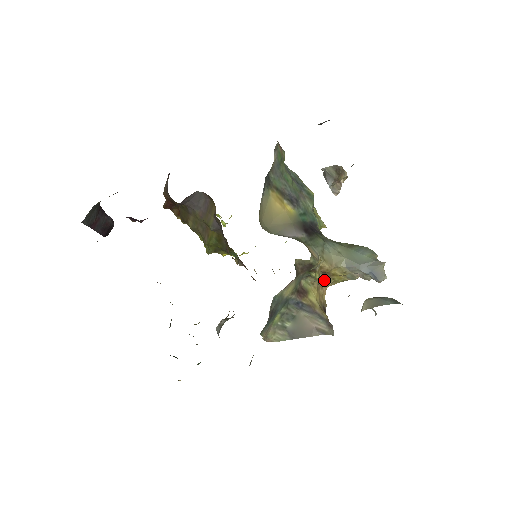
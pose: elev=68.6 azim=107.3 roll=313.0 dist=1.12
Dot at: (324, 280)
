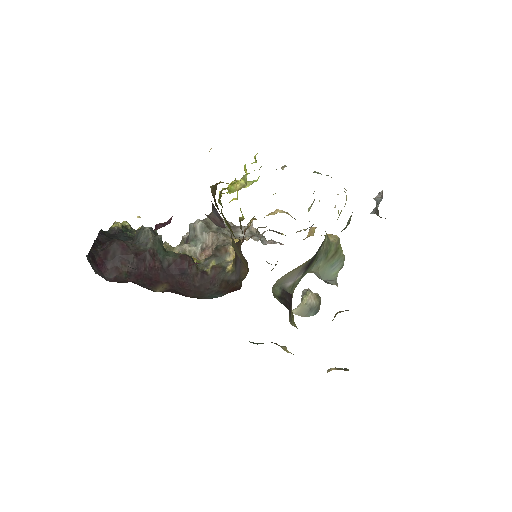
Dot at: occluded
